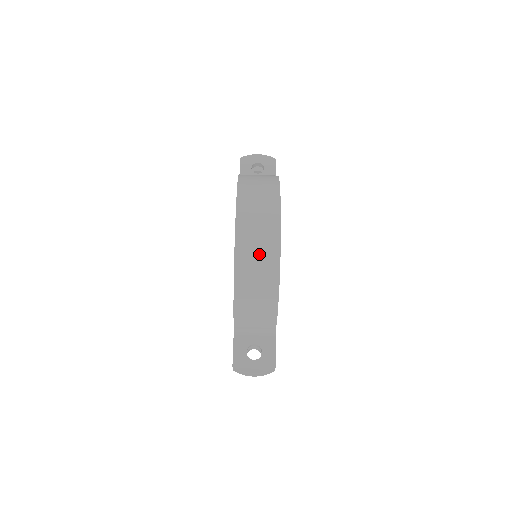
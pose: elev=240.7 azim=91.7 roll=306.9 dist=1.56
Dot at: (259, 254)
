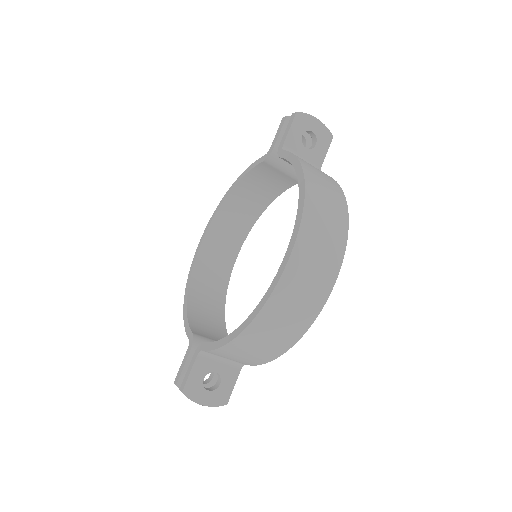
Dot at: (293, 313)
